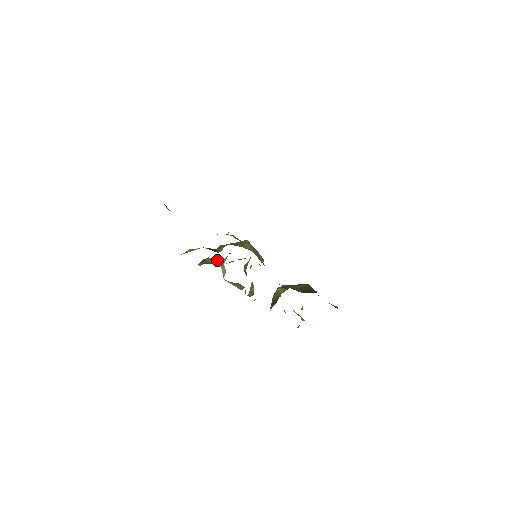
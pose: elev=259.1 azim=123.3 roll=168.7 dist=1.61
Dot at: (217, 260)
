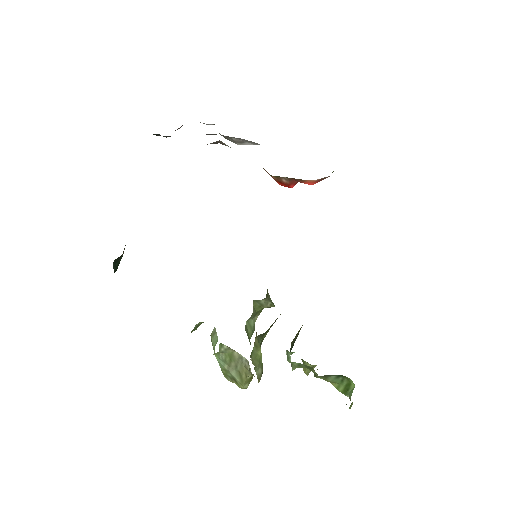
Dot at: occluded
